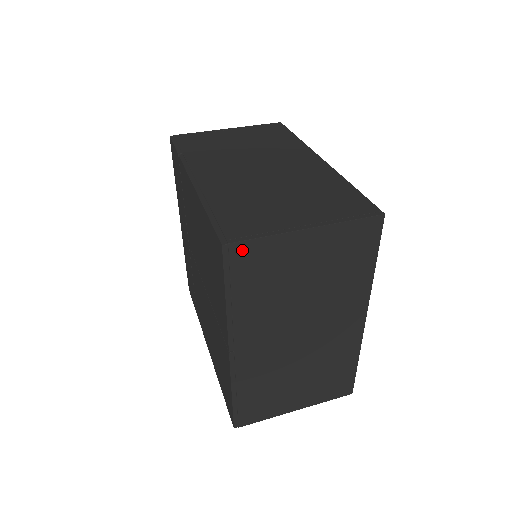
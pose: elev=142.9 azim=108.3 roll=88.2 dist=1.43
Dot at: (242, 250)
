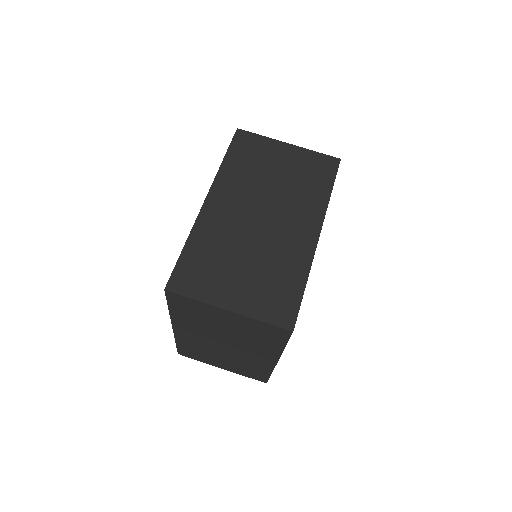
Dot at: (179, 297)
